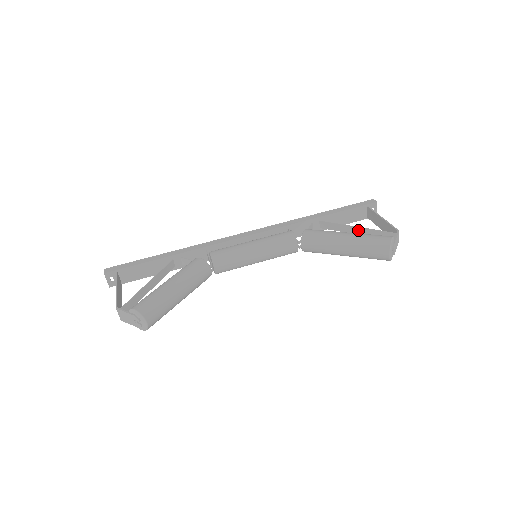
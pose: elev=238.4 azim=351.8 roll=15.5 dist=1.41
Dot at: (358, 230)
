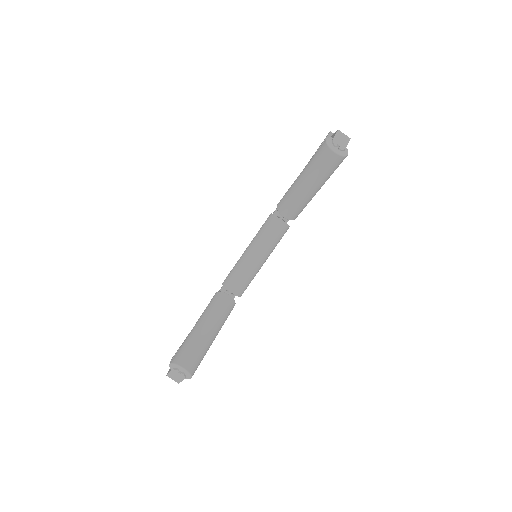
Dot at: occluded
